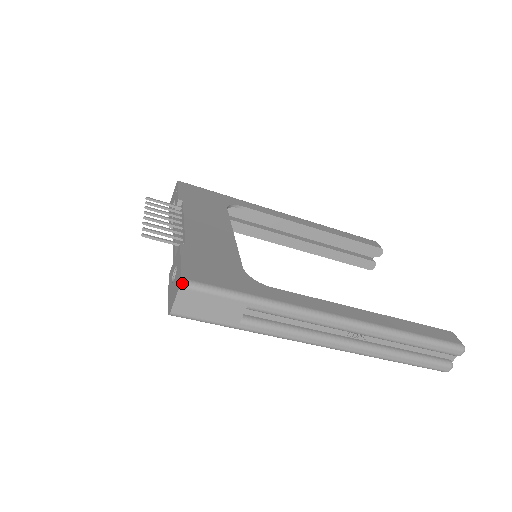
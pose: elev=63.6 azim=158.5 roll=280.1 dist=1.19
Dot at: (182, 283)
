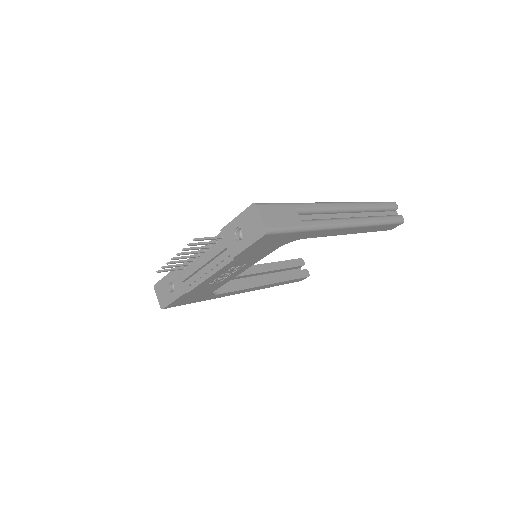
Dot at: (256, 204)
